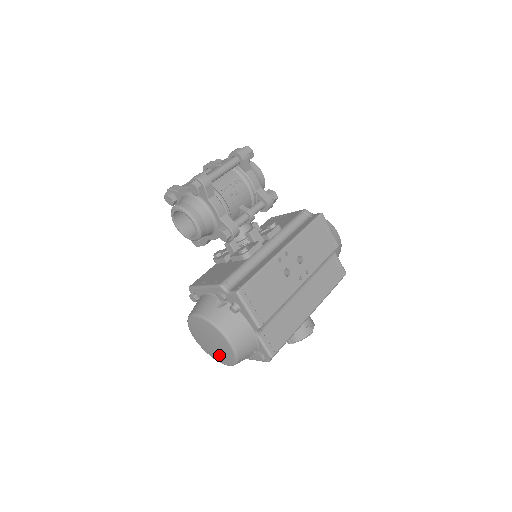
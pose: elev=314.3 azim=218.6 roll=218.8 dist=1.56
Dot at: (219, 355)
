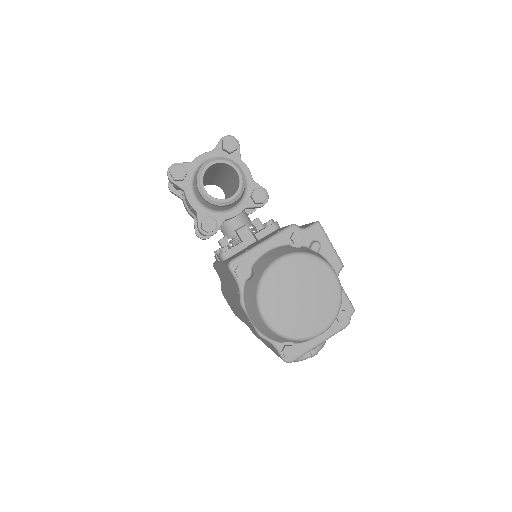
Dot at: (312, 316)
